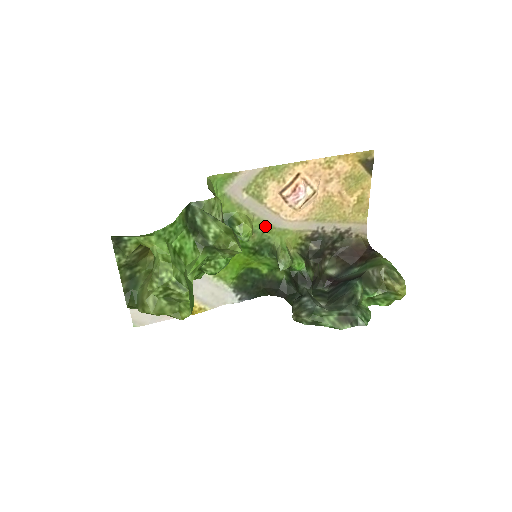
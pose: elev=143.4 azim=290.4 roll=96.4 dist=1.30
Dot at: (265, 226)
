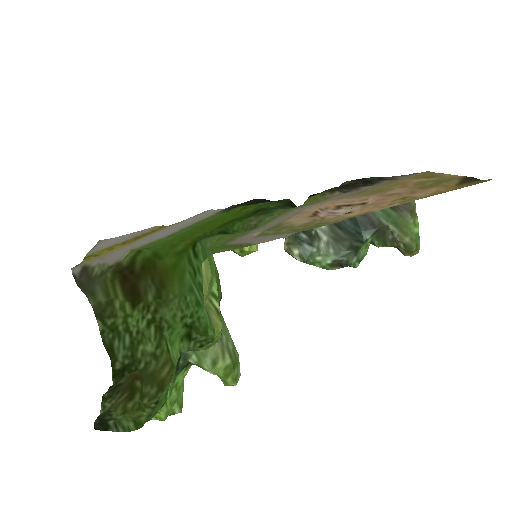
Dot at: (277, 216)
